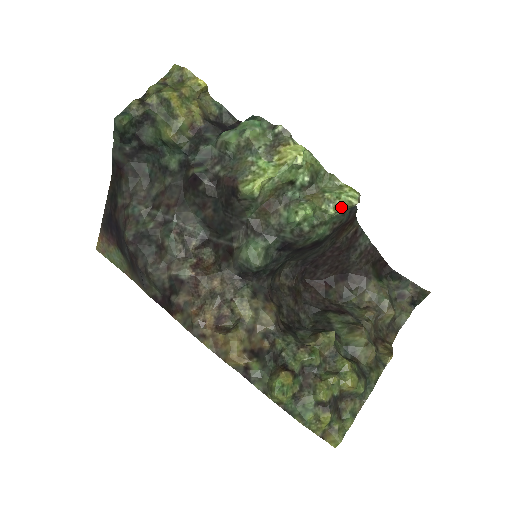
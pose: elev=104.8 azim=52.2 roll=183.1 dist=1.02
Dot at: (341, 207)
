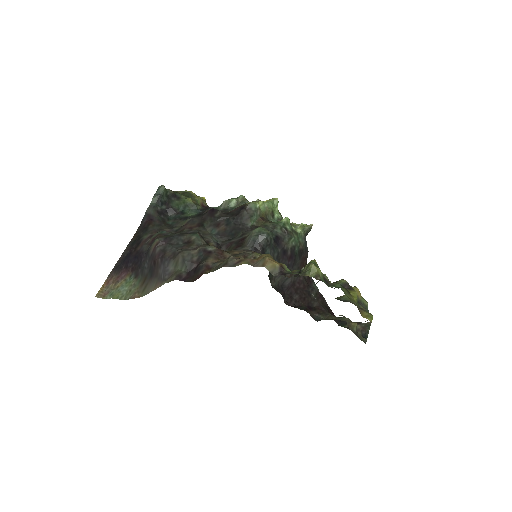
Dot at: (303, 227)
